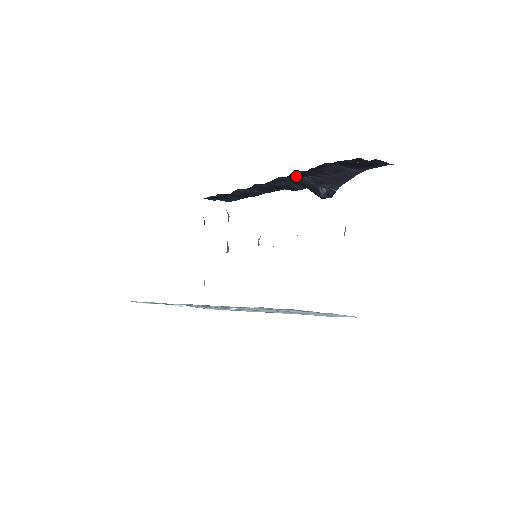
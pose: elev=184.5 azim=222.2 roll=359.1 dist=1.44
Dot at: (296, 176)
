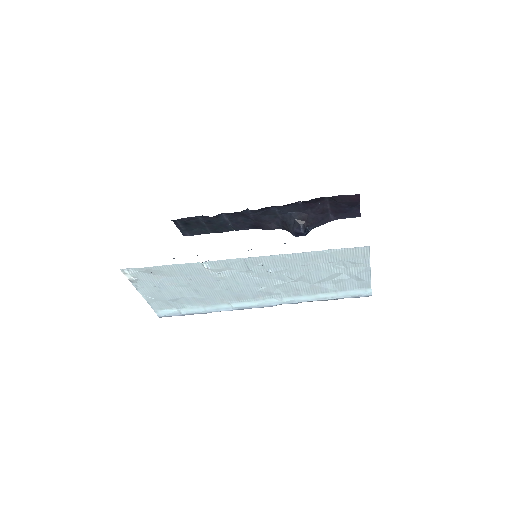
Dot at: (288, 208)
